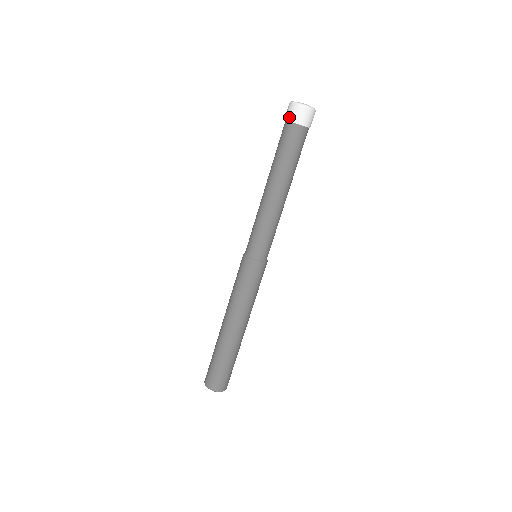
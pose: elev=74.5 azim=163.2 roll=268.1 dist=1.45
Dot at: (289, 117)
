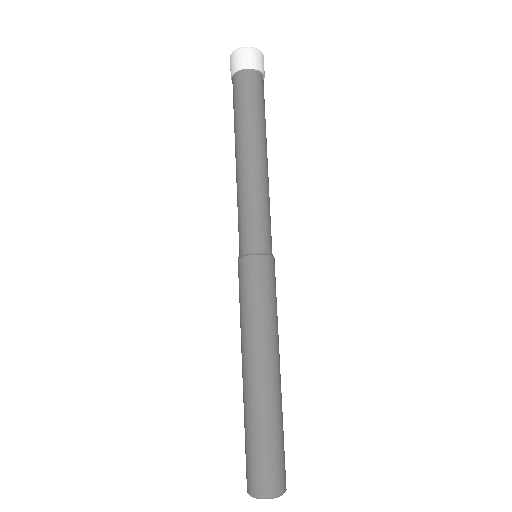
Dot at: (236, 67)
